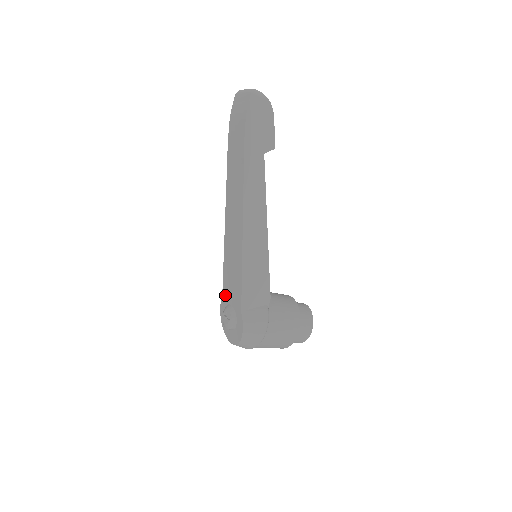
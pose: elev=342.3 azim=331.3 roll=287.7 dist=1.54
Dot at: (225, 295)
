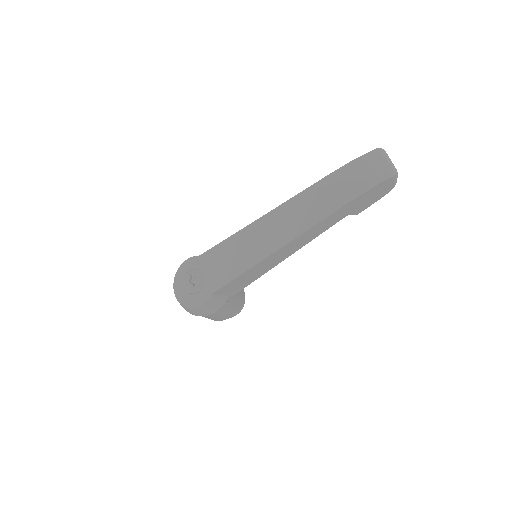
Dot at: (204, 260)
